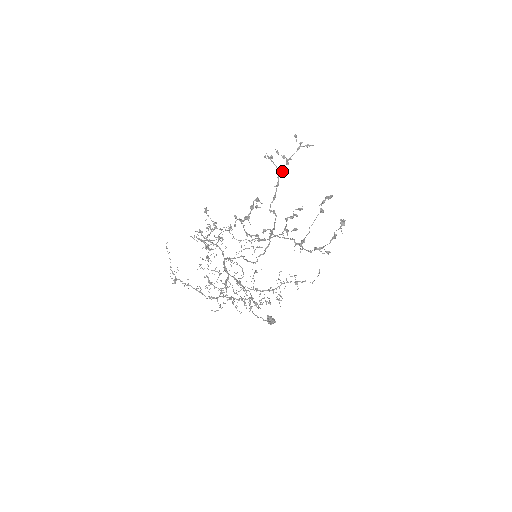
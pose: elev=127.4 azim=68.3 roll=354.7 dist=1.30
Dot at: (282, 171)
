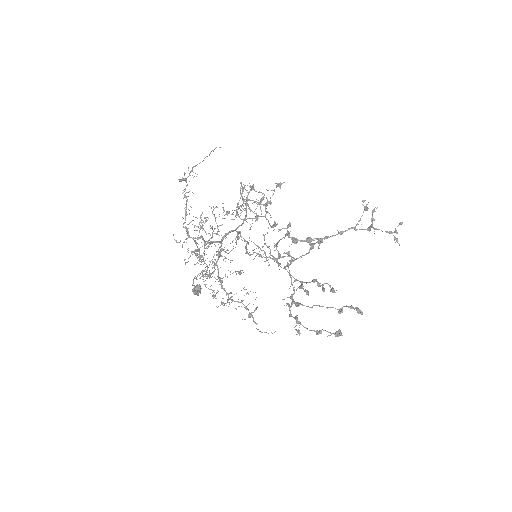
Dot at: occluded
